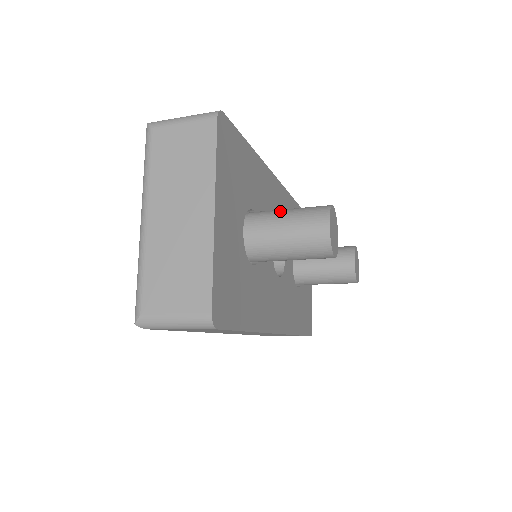
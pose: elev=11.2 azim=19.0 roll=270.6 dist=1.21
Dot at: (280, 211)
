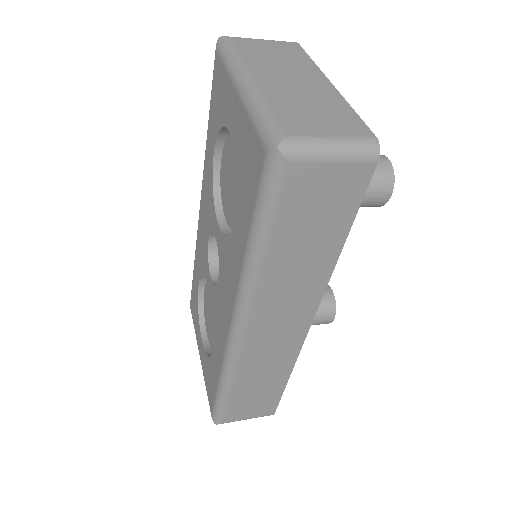
Dot at: occluded
